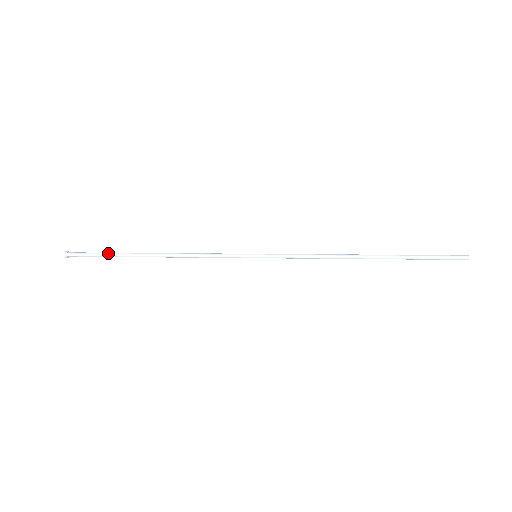
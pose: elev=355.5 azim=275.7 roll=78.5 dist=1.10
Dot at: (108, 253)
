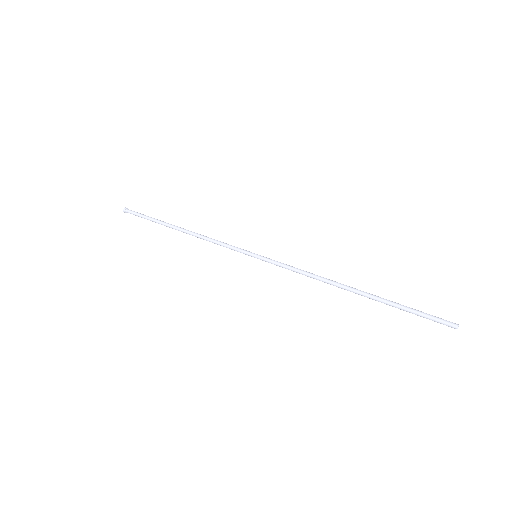
Dot at: occluded
